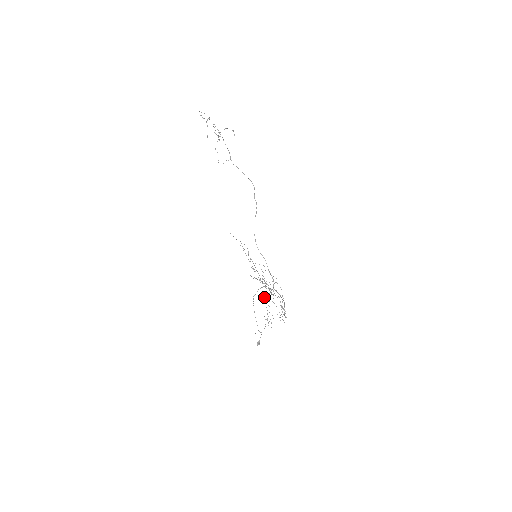
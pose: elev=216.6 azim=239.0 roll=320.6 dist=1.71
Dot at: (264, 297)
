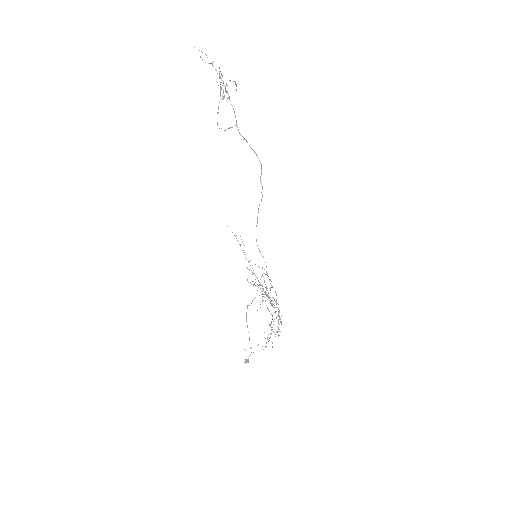
Dot at: (260, 307)
